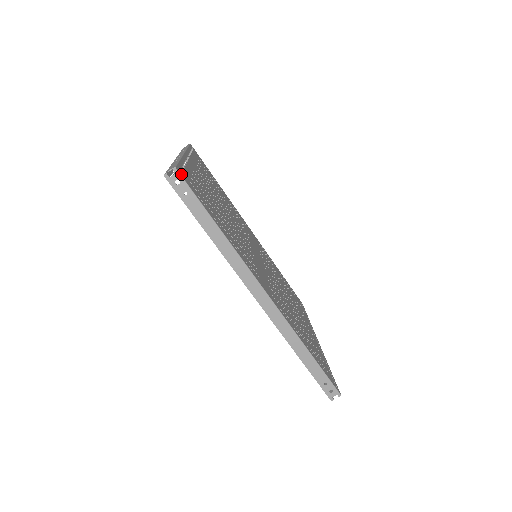
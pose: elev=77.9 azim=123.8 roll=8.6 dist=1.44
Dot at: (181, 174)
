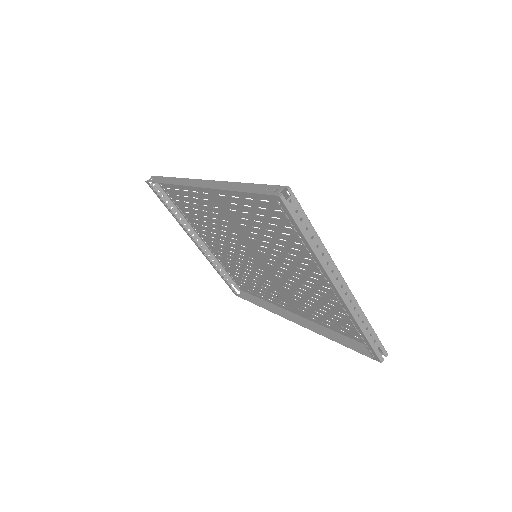
Dot at: occluded
